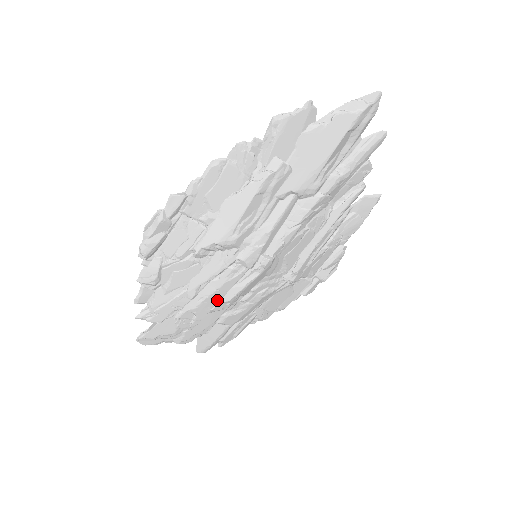
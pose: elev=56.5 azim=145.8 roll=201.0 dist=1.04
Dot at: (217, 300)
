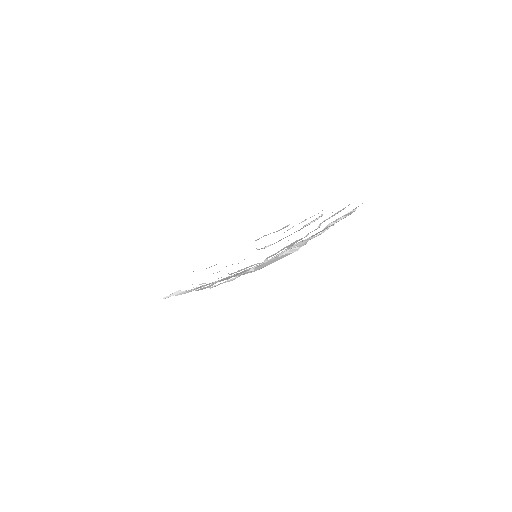
Dot at: occluded
